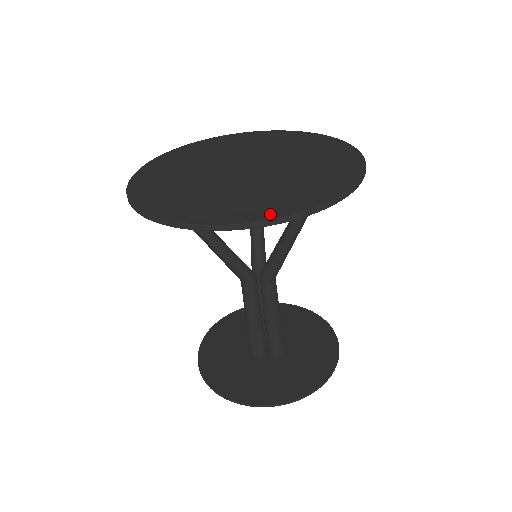
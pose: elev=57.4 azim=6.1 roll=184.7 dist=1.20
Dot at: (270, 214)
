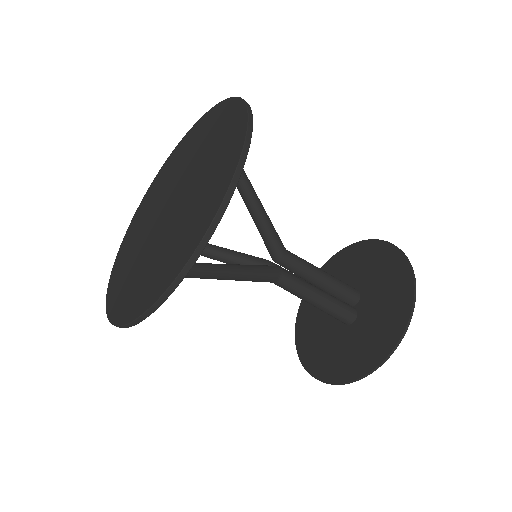
Dot at: (116, 315)
